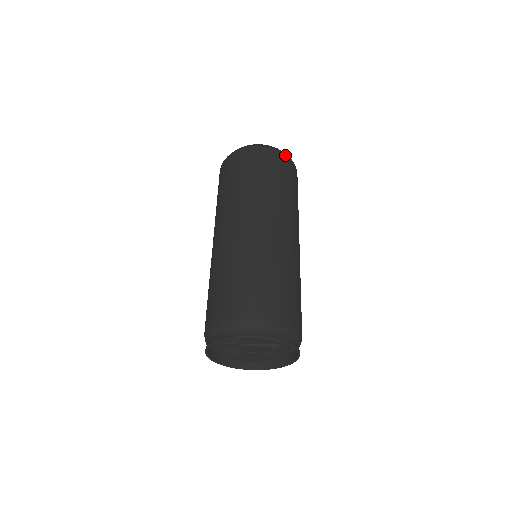
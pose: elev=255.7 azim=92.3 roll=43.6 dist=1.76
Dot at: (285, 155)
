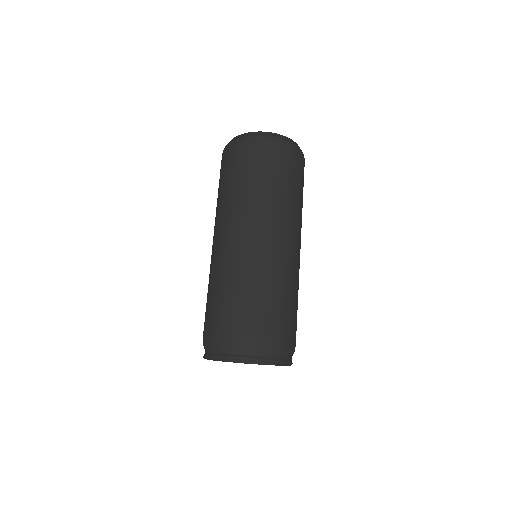
Dot at: (292, 145)
